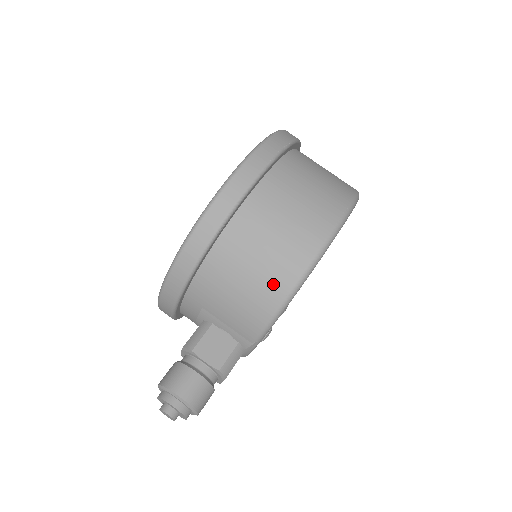
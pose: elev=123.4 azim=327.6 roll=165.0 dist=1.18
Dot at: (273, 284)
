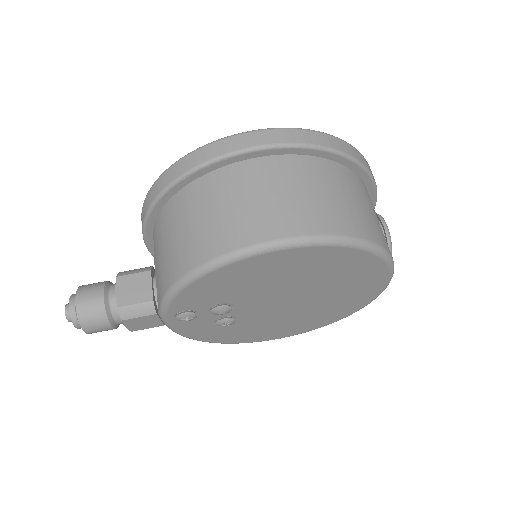
Dot at: (186, 255)
